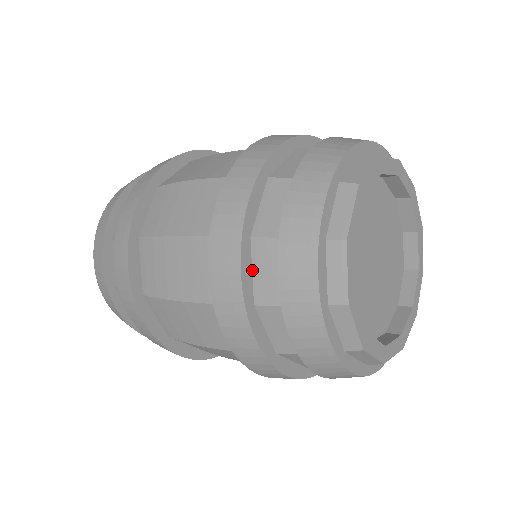
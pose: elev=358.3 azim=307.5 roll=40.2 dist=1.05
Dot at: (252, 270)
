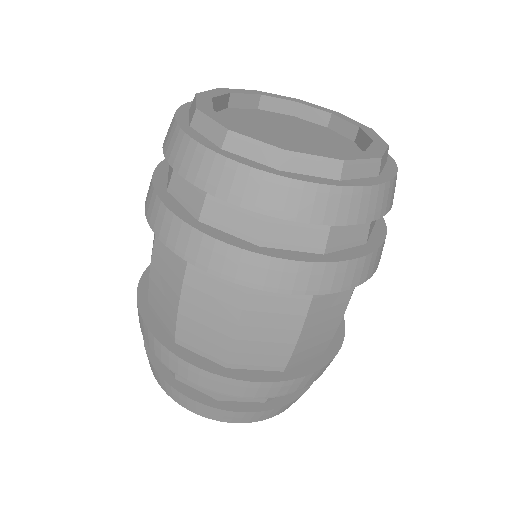
Dot at: (181, 205)
